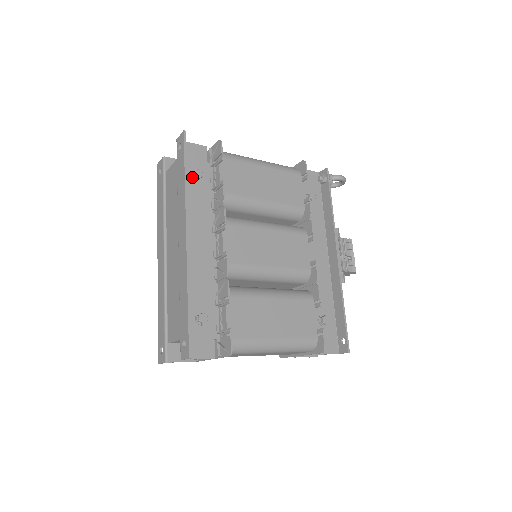
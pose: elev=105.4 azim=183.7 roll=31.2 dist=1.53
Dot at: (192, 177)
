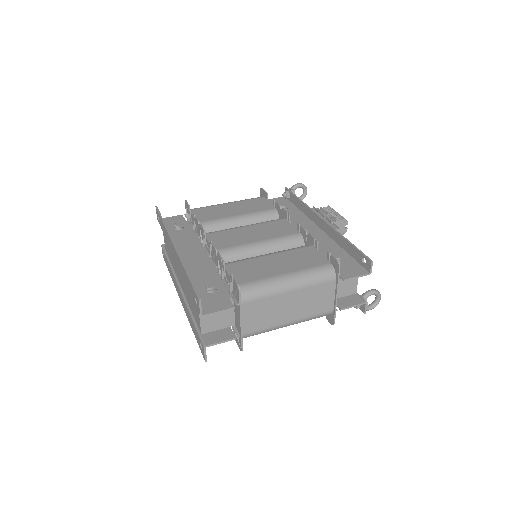
Dot at: (175, 229)
